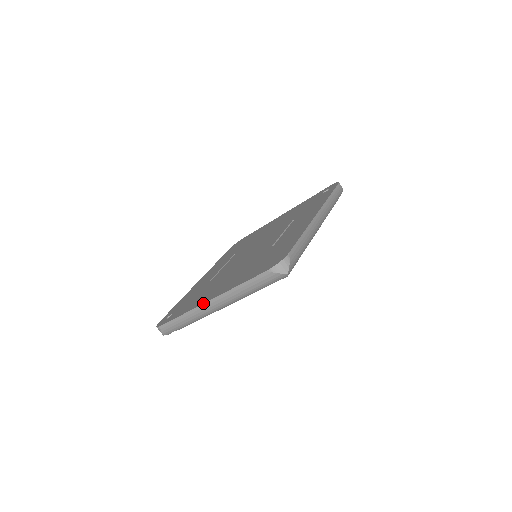
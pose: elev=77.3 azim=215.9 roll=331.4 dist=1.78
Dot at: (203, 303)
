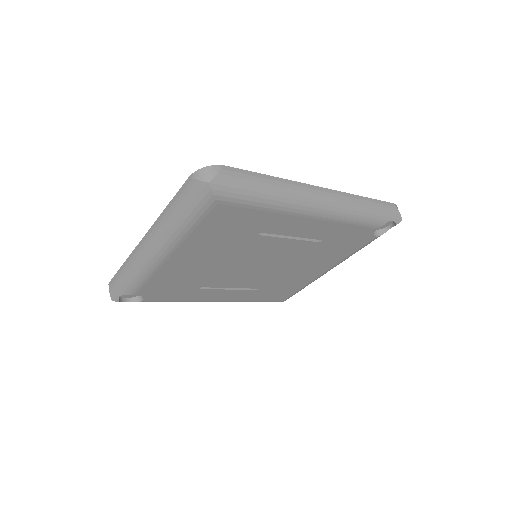
Dot at: (140, 241)
